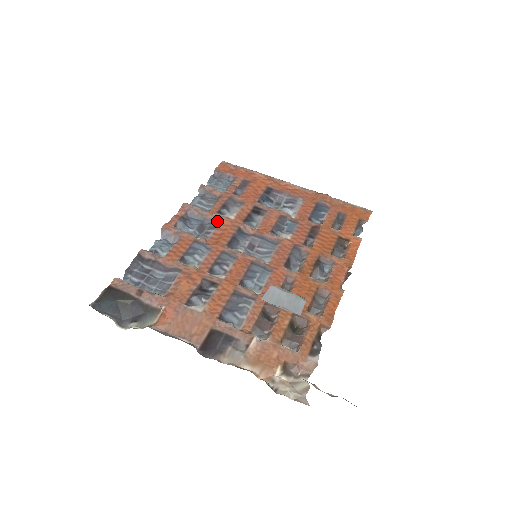
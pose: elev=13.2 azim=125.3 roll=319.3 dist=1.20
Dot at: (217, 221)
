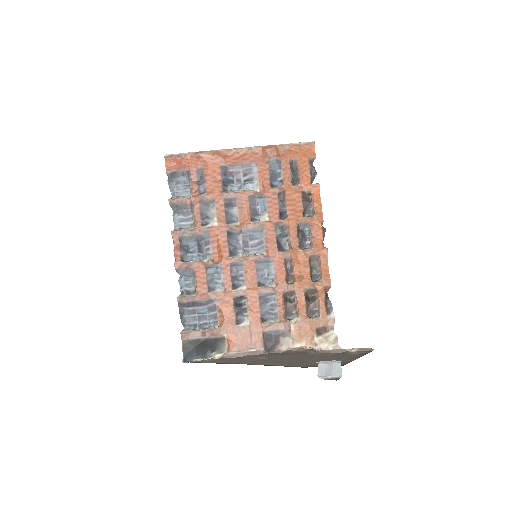
Dot at: (207, 234)
